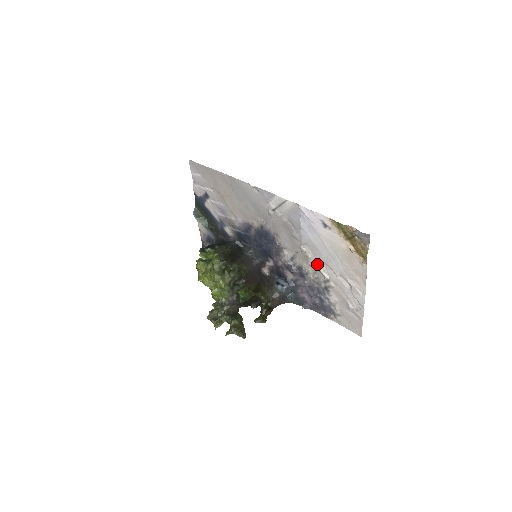
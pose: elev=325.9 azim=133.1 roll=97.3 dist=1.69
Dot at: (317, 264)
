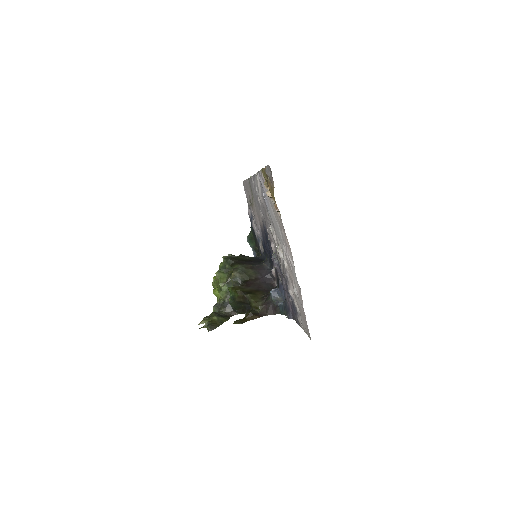
Dot at: (278, 244)
